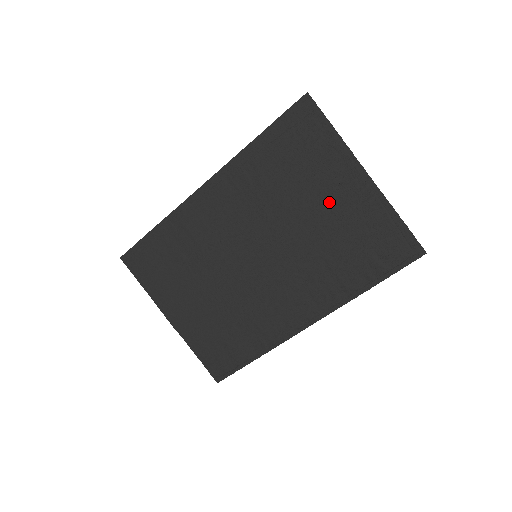
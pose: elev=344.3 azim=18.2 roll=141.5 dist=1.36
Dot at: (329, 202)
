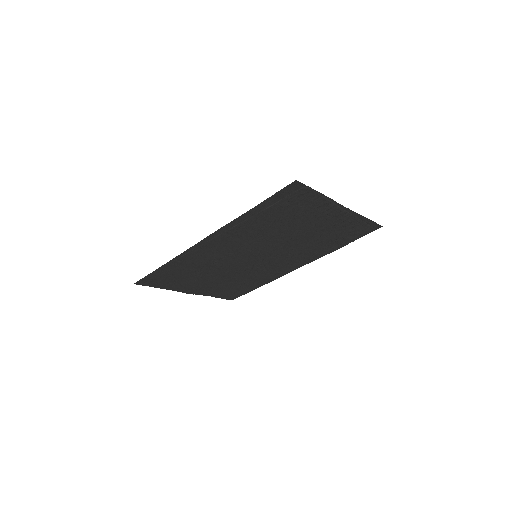
Dot at: (314, 224)
